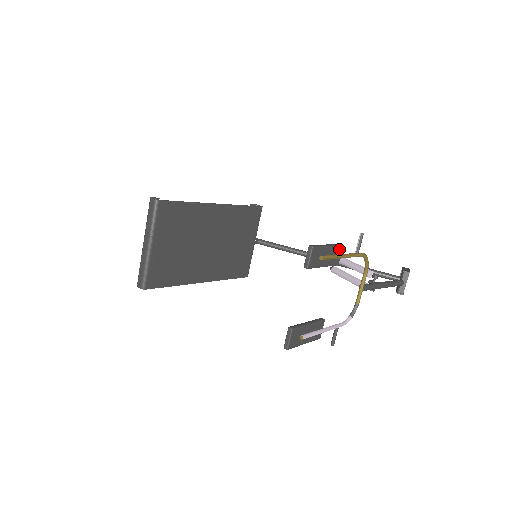
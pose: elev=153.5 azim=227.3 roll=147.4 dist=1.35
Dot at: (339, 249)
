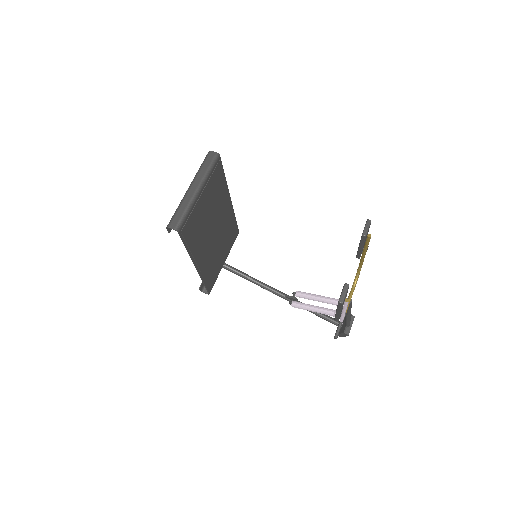
Dot at: occluded
